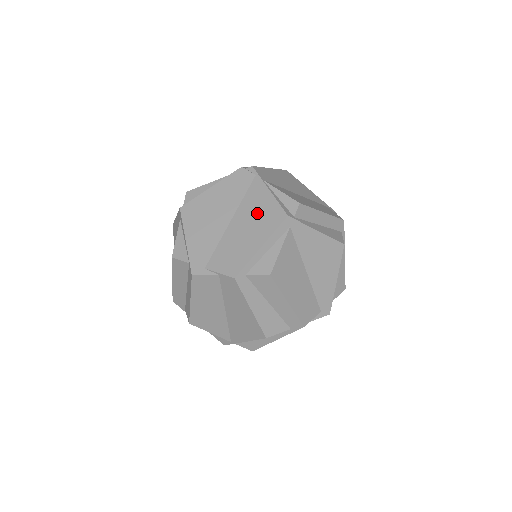
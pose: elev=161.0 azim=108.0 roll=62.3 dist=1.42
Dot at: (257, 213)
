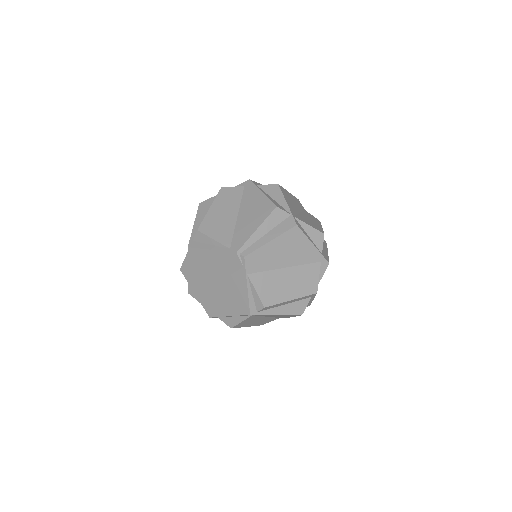
Dot at: (234, 294)
